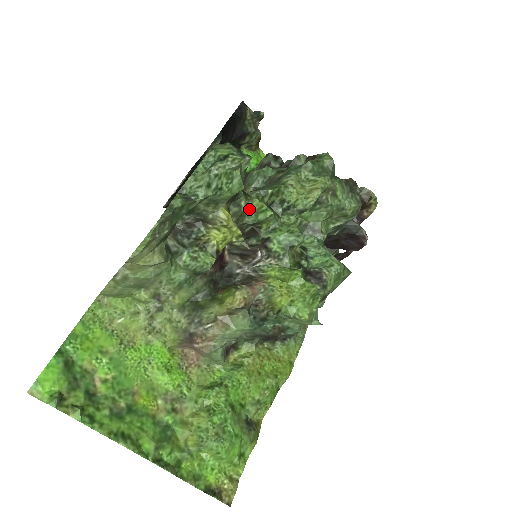
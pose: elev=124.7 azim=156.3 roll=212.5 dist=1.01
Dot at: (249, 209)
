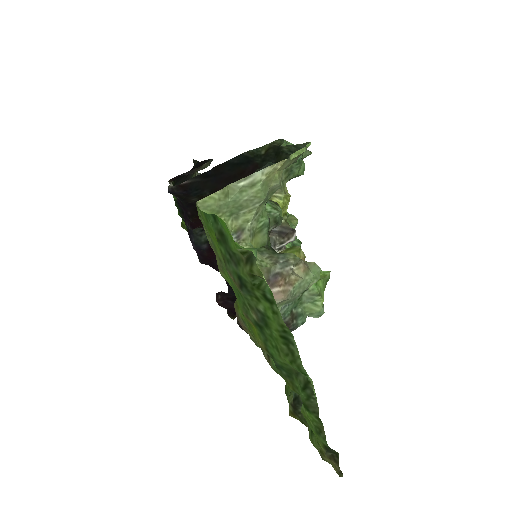
Dot at: occluded
